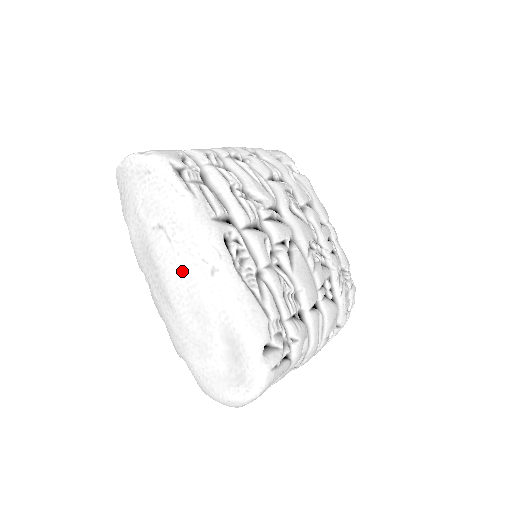
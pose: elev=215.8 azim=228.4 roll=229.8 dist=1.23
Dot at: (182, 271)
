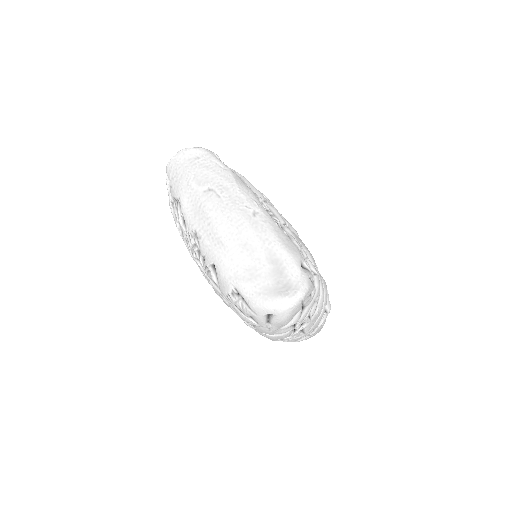
Dot at: (232, 215)
